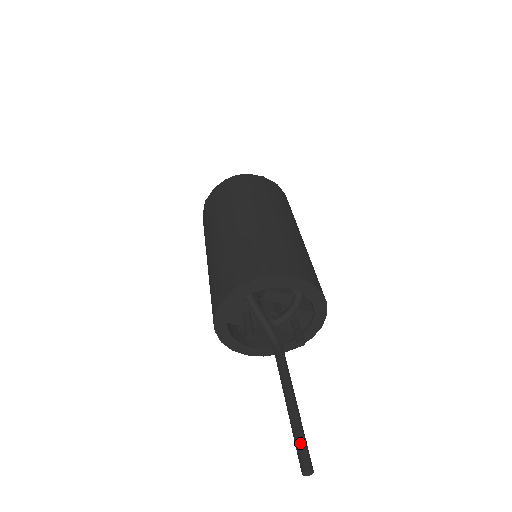
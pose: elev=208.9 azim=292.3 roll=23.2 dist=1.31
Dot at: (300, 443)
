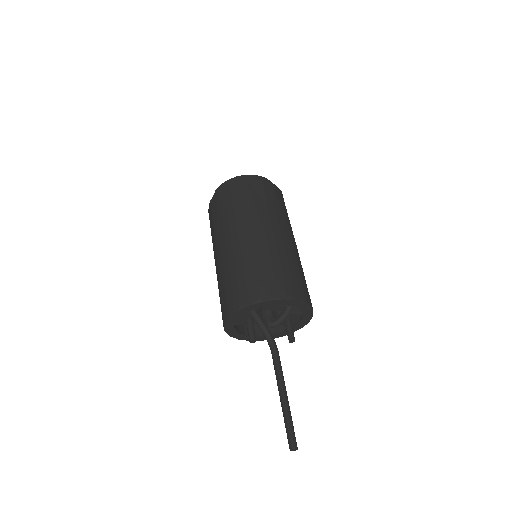
Dot at: (289, 429)
